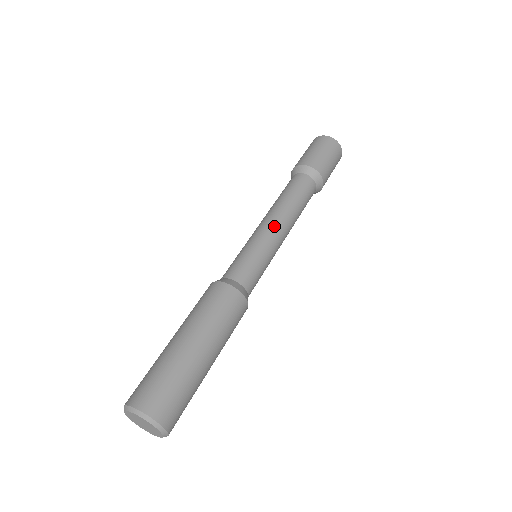
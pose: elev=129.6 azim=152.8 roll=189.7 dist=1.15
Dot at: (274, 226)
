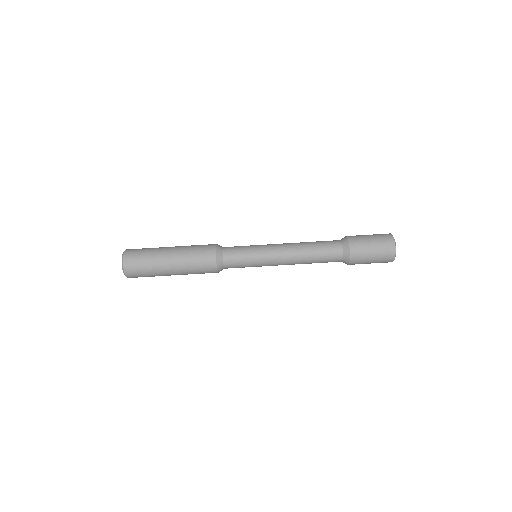
Dot at: (279, 251)
